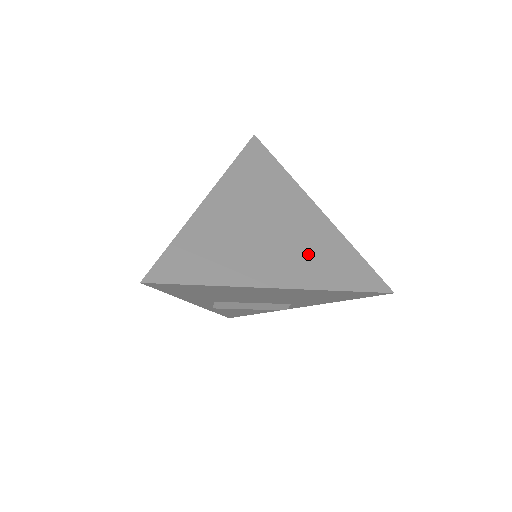
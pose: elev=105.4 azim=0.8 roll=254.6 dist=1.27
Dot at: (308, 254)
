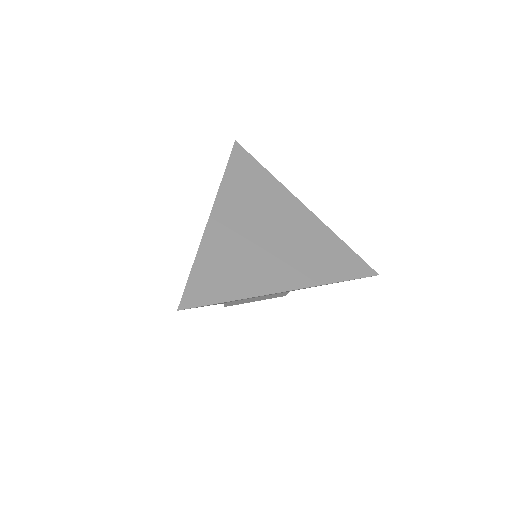
Dot at: (306, 254)
